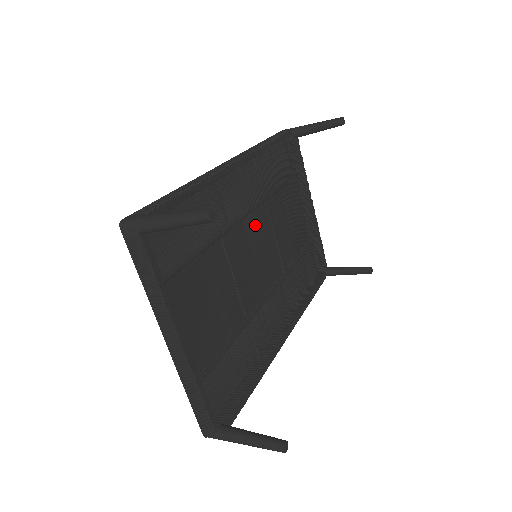
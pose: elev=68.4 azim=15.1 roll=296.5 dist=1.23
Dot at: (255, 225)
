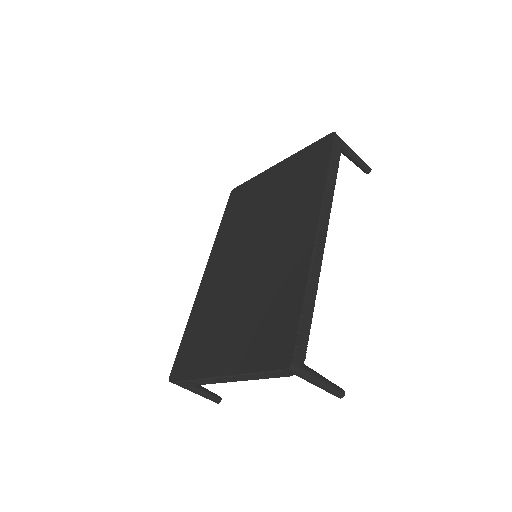
Dot at: (273, 235)
